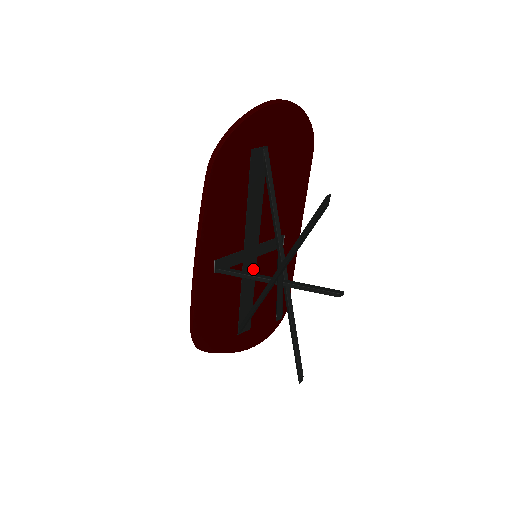
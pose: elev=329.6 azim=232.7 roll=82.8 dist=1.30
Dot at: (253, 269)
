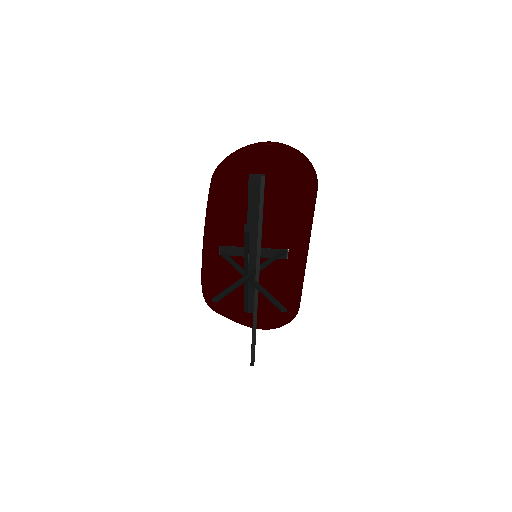
Dot at: occluded
